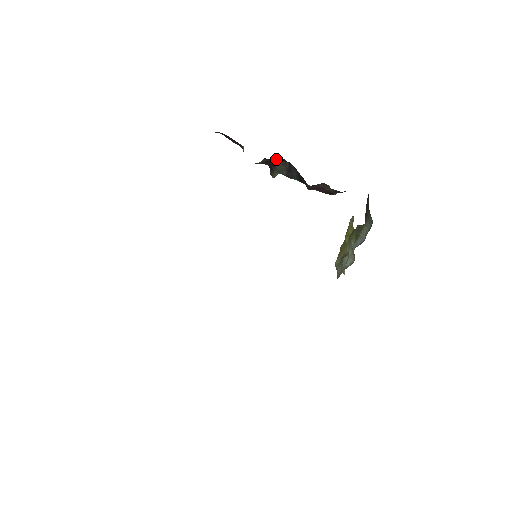
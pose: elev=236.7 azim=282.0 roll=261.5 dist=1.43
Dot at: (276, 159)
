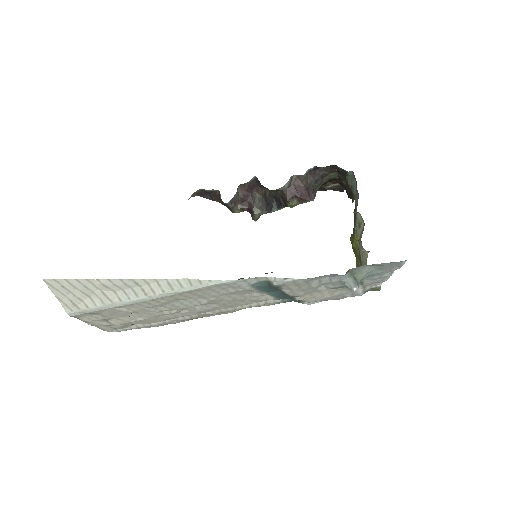
Dot at: (249, 185)
